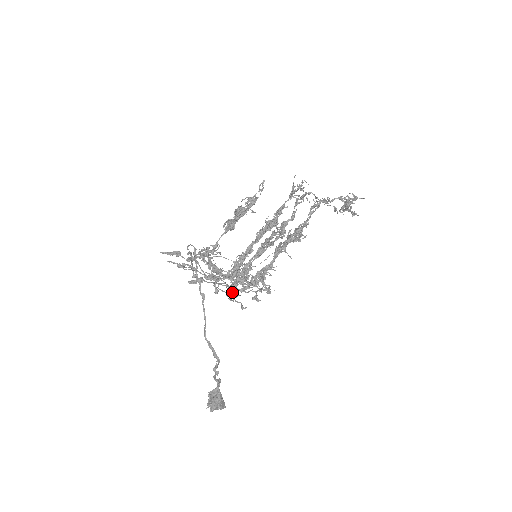
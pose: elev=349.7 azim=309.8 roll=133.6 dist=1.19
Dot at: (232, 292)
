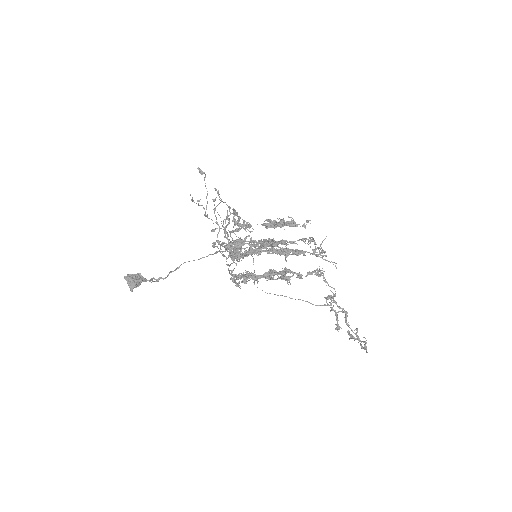
Dot at: occluded
